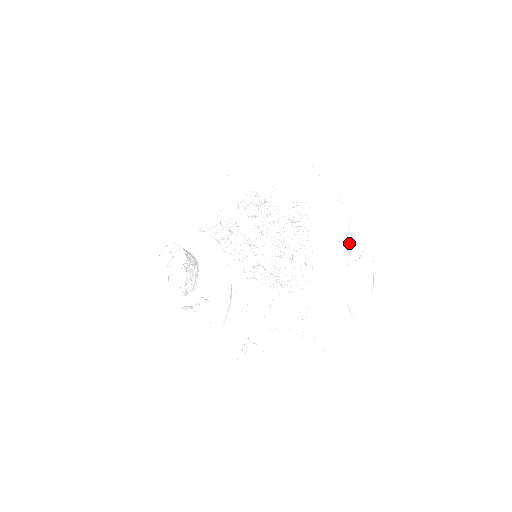
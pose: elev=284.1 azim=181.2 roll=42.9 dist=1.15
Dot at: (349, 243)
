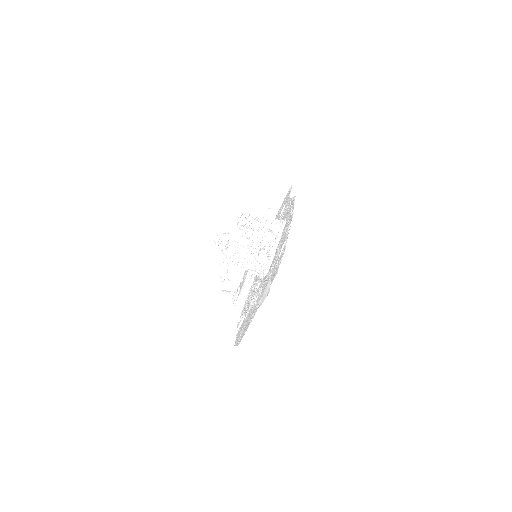
Dot at: (284, 242)
